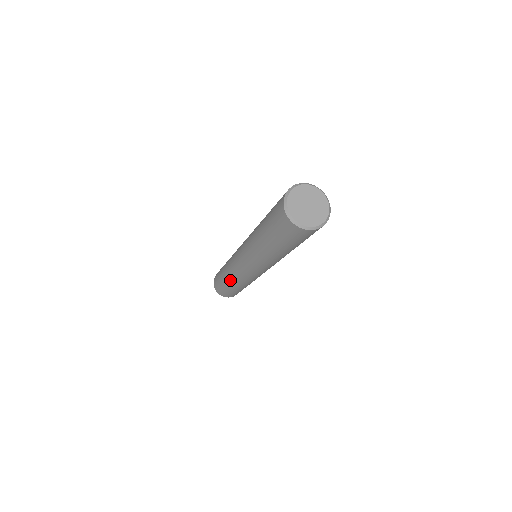
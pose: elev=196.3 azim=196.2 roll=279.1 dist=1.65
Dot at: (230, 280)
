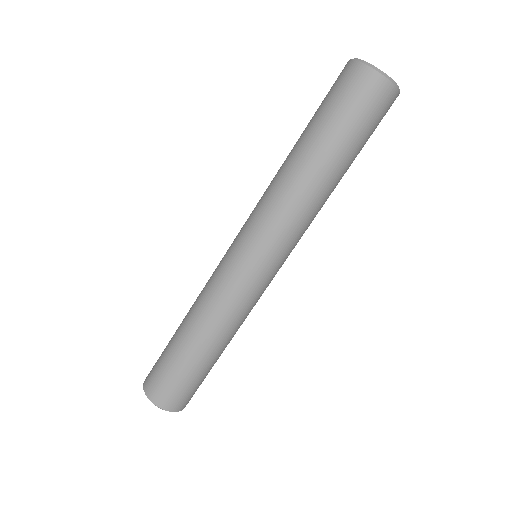
Dot at: (197, 323)
